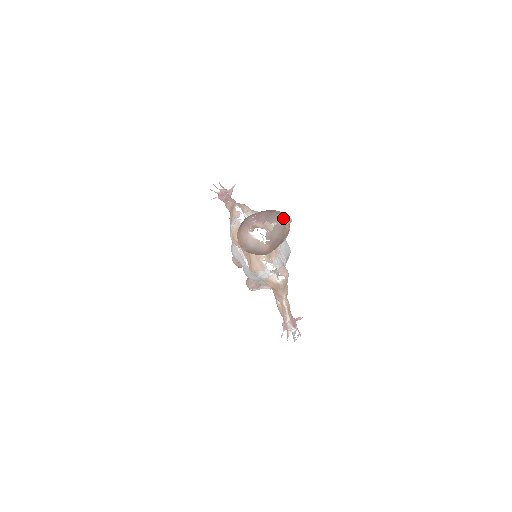
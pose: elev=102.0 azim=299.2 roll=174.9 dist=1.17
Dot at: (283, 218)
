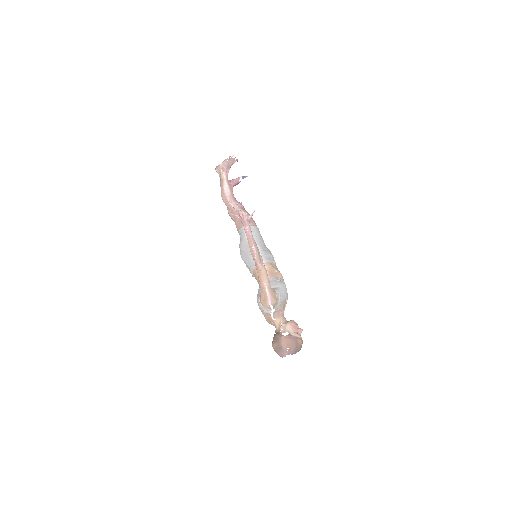
Dot at: (301, 347)
